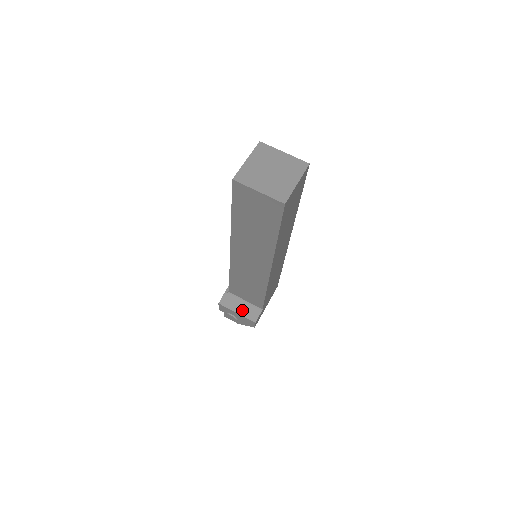
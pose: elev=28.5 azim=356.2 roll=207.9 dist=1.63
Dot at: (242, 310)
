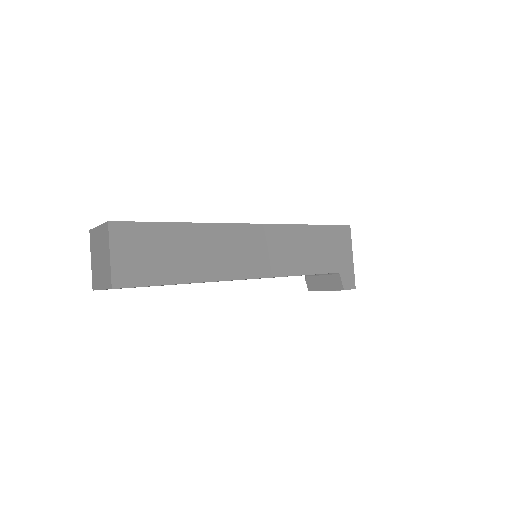
Dot at: (326, 285)
